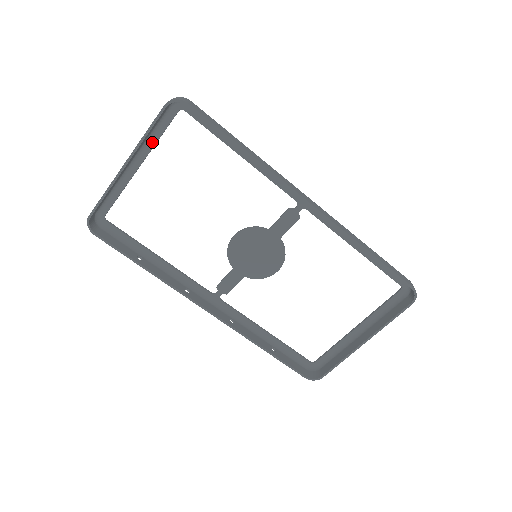
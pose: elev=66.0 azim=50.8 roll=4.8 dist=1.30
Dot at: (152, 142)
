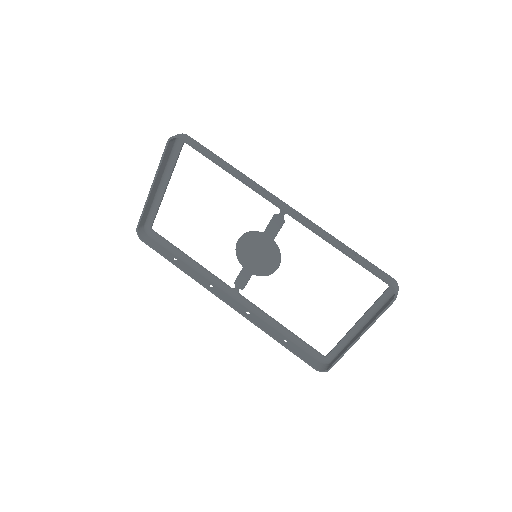
Dot at: (170, 169)
